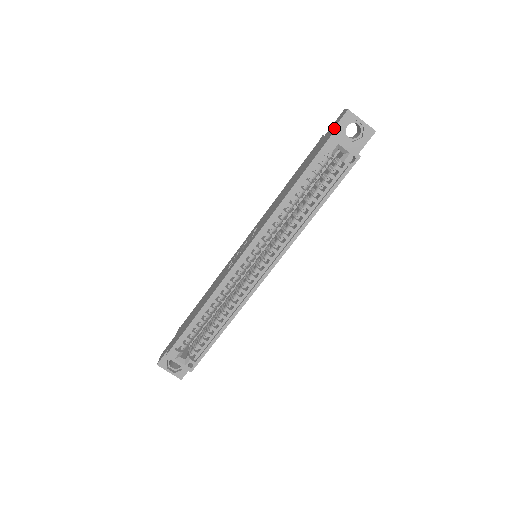
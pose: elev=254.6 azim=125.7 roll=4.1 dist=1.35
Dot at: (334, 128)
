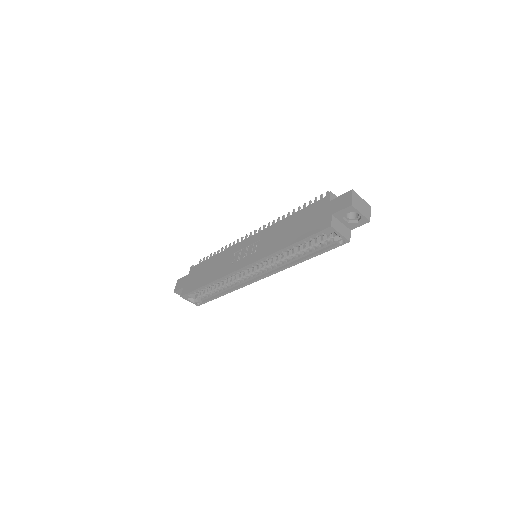
Dot at: (336, 213)
